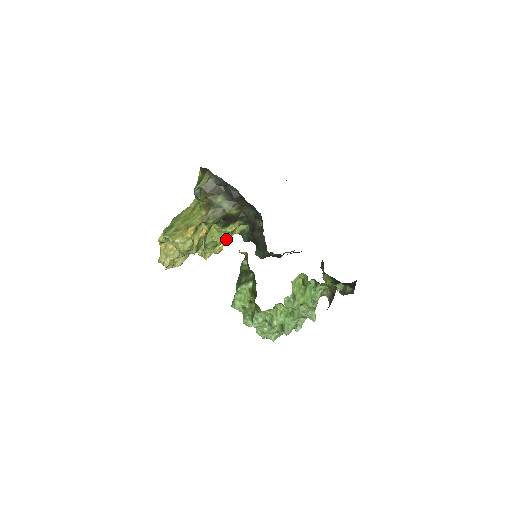
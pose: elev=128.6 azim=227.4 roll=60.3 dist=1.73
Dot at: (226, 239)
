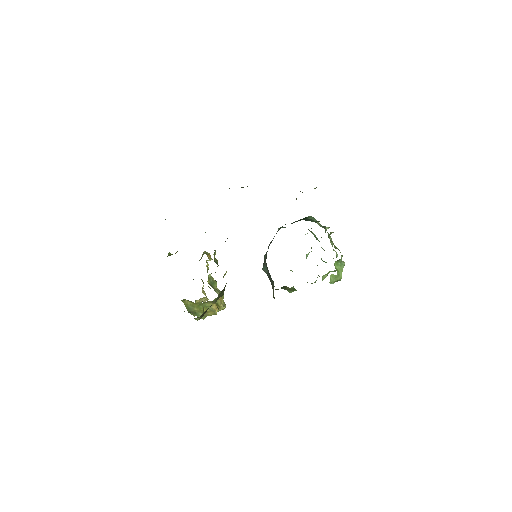
Dot at: occluded
